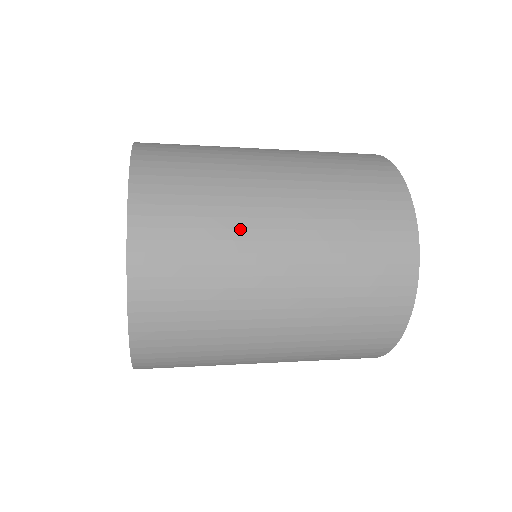
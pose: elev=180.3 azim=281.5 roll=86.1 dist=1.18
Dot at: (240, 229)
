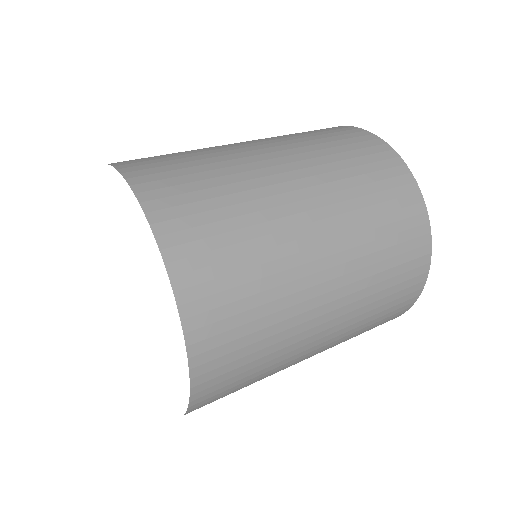
Dot at: (255, 189)
